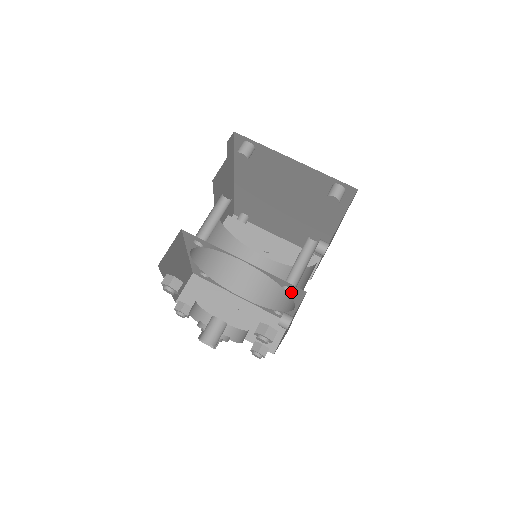
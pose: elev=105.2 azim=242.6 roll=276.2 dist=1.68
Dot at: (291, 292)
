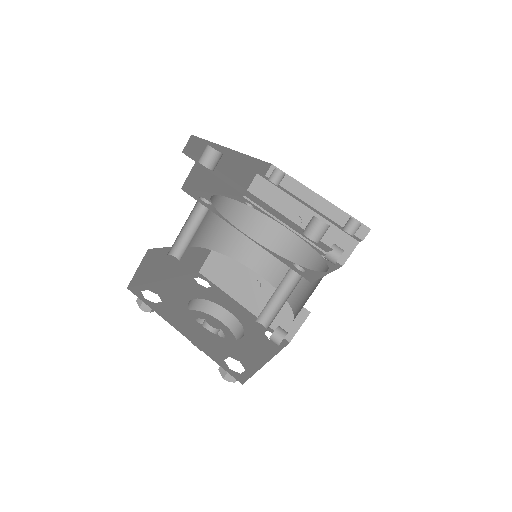
Dot at: (266, 328)
